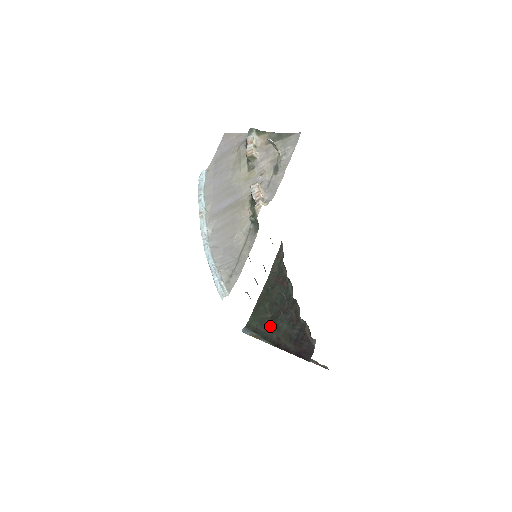
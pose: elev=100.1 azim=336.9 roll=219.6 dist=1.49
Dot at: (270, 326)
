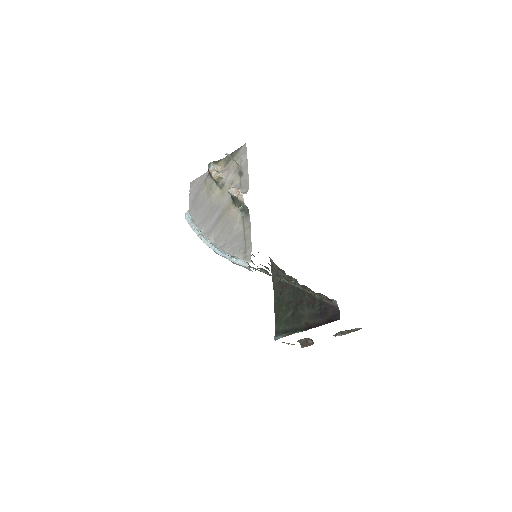
Dot at: (295, 320)
